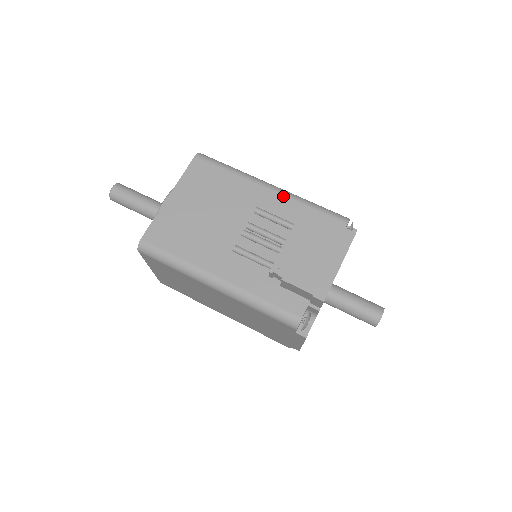
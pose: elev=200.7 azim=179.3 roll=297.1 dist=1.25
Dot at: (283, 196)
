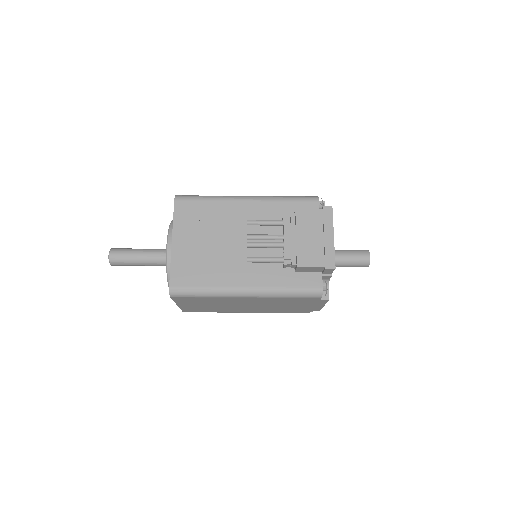
Dot at: (261, 201)
